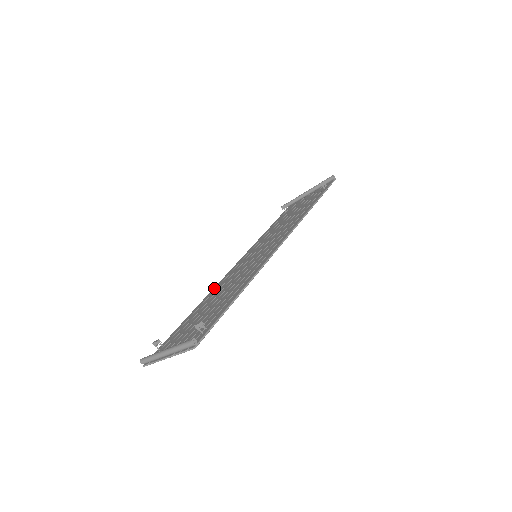
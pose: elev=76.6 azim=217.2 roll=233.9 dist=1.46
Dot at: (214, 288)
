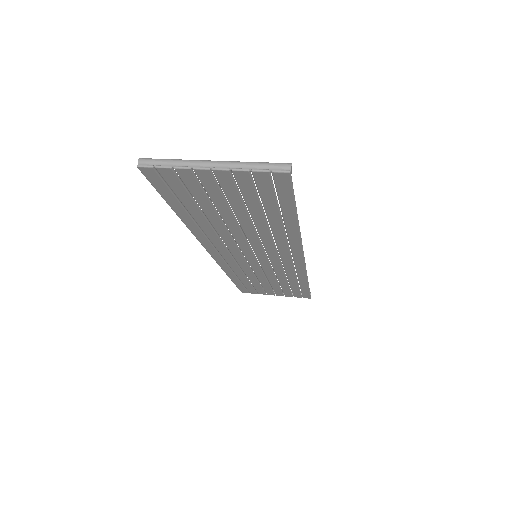
Dot at: (201, 236)
